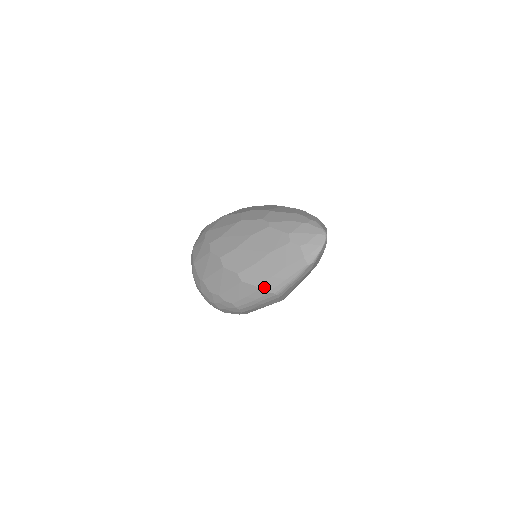
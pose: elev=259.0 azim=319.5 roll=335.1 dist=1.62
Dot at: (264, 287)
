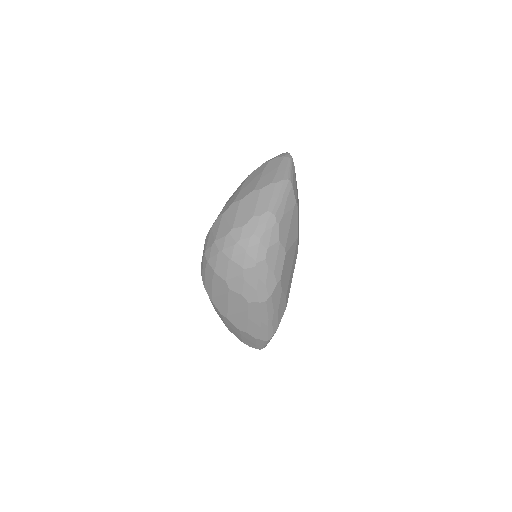
Dot at: (277, 180)
